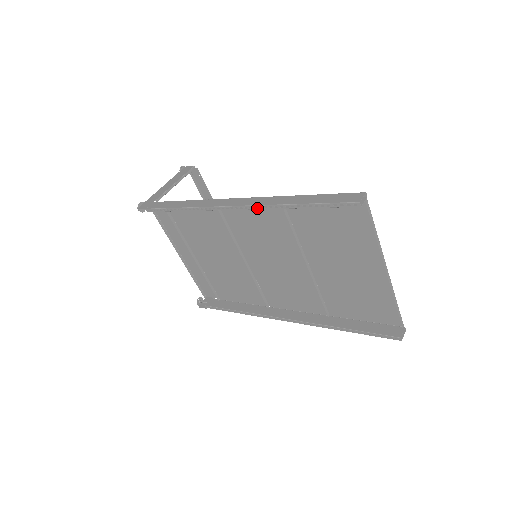
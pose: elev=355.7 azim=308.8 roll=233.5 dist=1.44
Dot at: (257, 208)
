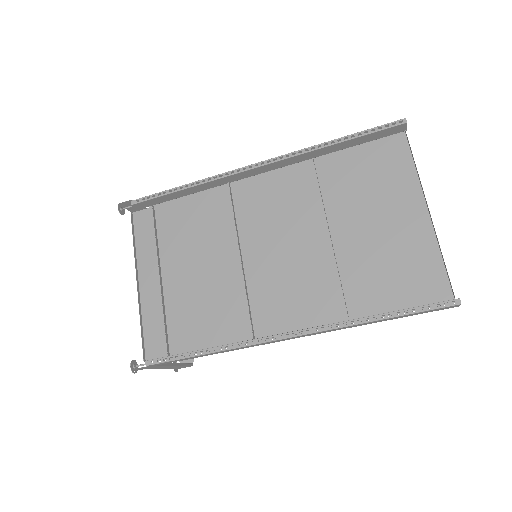
Dot at: (289, 156)
